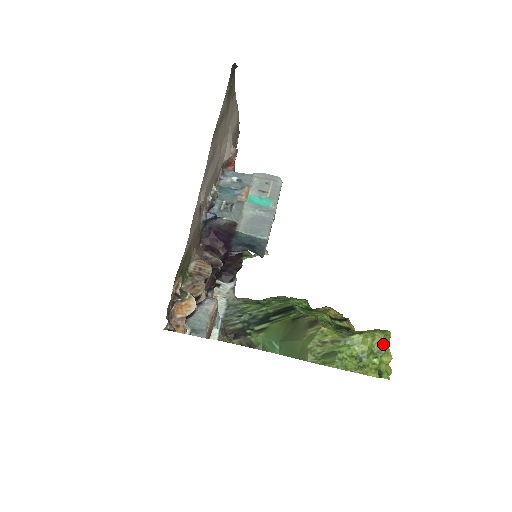
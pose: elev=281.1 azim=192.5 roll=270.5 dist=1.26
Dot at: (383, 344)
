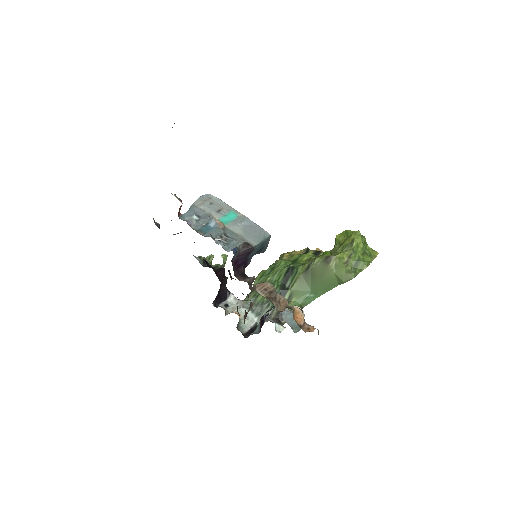
Dot at: (362, 236)
